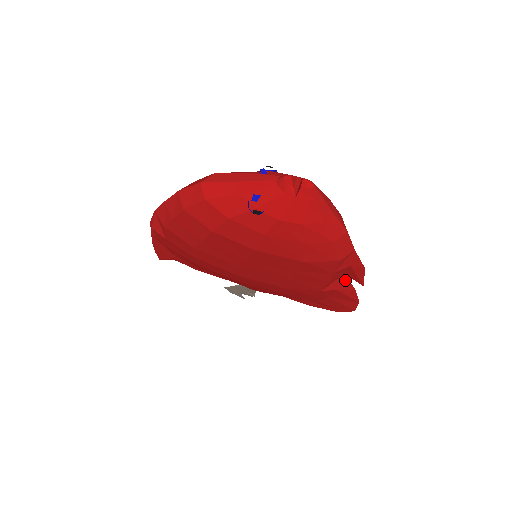
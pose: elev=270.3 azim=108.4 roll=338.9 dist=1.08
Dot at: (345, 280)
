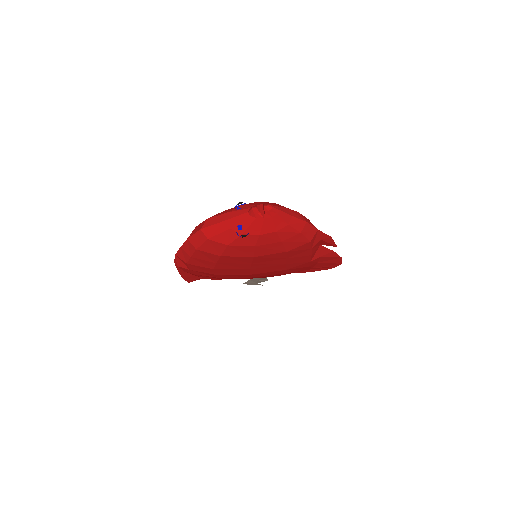
Dot at: (323, 248)
